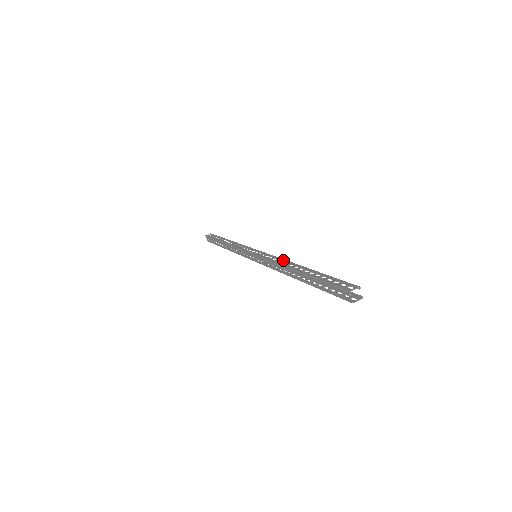
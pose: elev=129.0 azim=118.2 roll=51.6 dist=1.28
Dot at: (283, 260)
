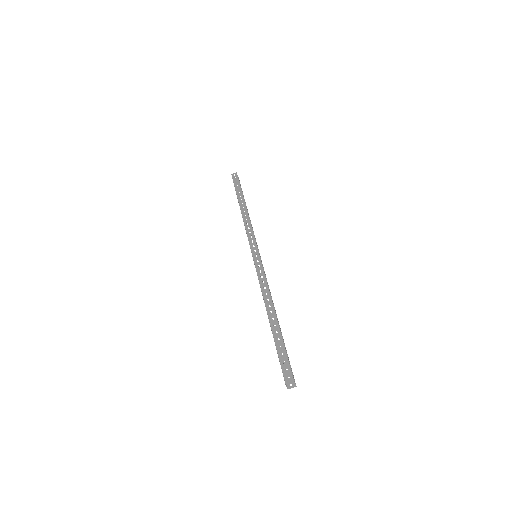
Dot at: (267, 291)
